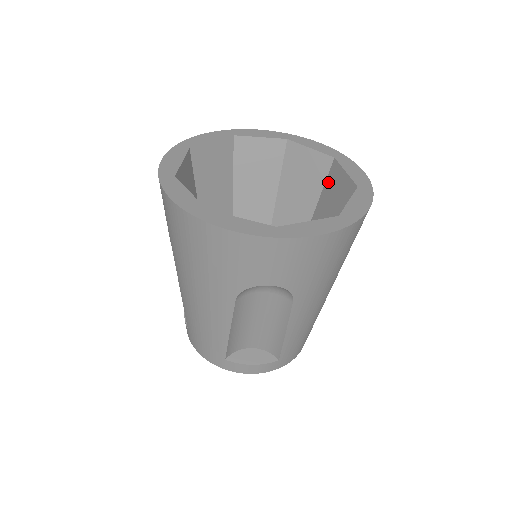
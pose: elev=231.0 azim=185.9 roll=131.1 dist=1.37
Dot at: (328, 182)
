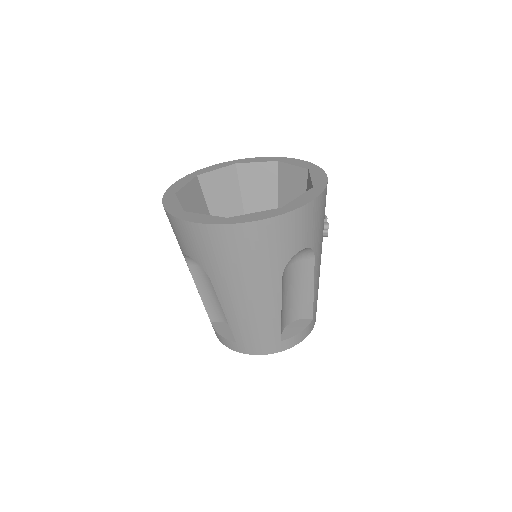
Dot at: occluded
